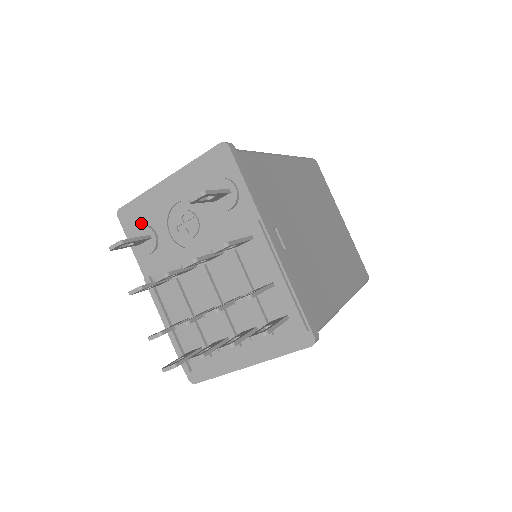
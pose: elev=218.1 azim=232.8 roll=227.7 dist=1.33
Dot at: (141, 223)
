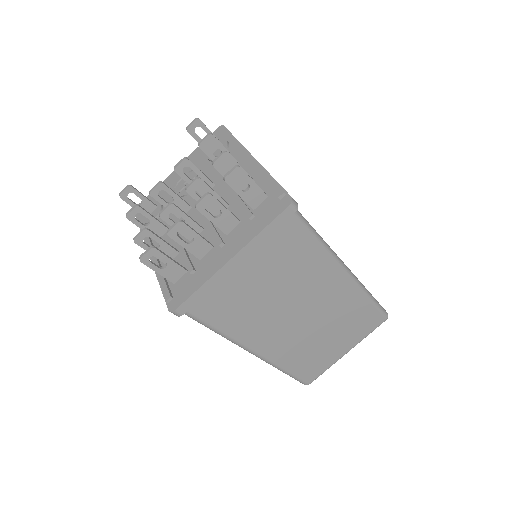
Dot at: occluded
